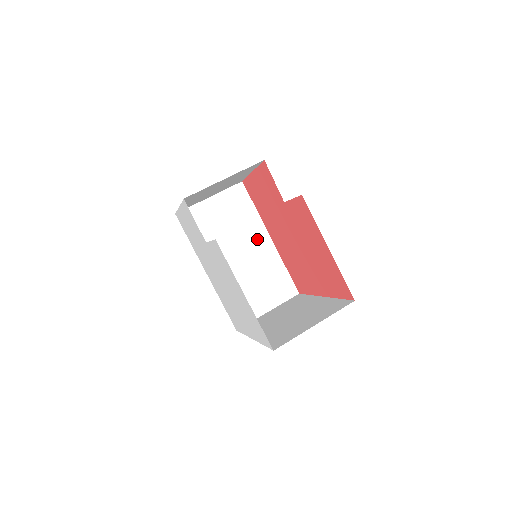
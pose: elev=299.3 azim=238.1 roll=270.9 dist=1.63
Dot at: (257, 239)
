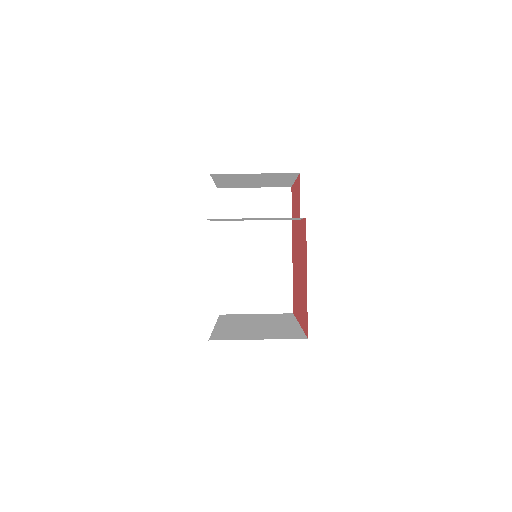
Dot at: (279, 245)
